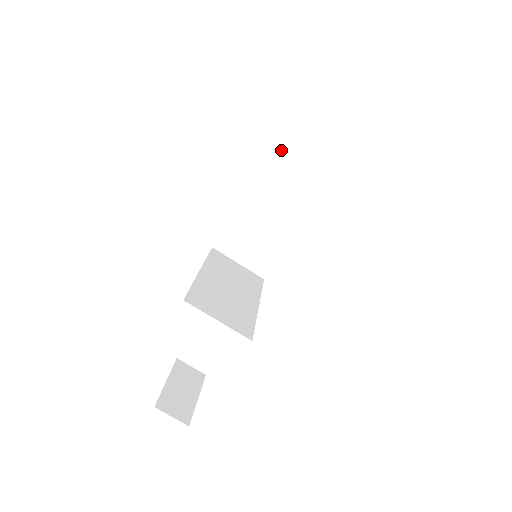
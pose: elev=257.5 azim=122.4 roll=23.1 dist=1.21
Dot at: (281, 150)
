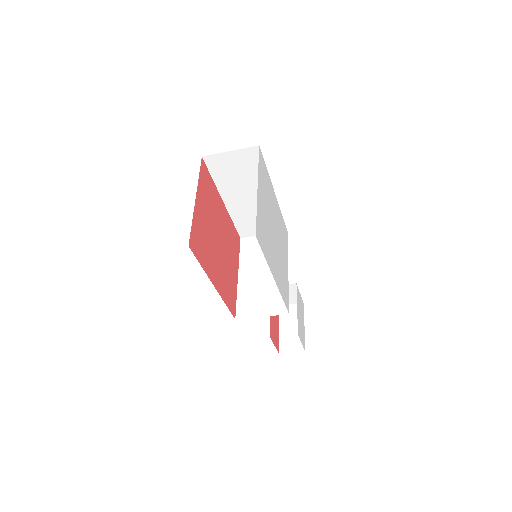
Dot at: (214, 171)
